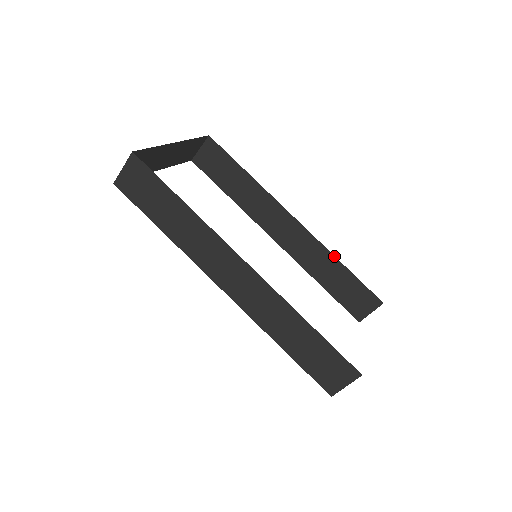
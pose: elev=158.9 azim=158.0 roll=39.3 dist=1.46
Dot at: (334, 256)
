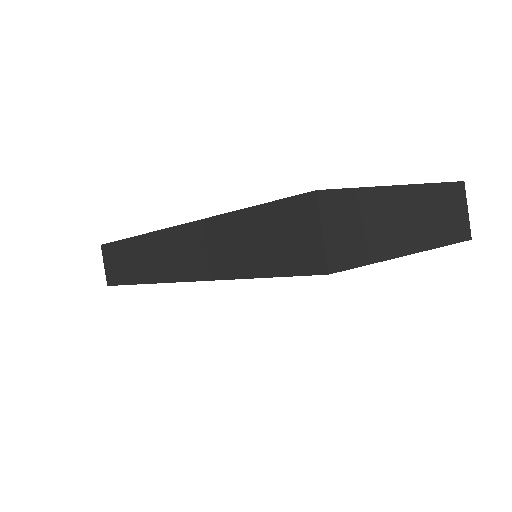
Dot at: occluded
